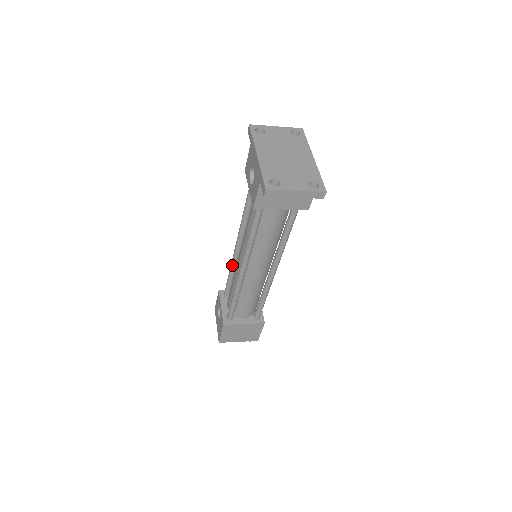
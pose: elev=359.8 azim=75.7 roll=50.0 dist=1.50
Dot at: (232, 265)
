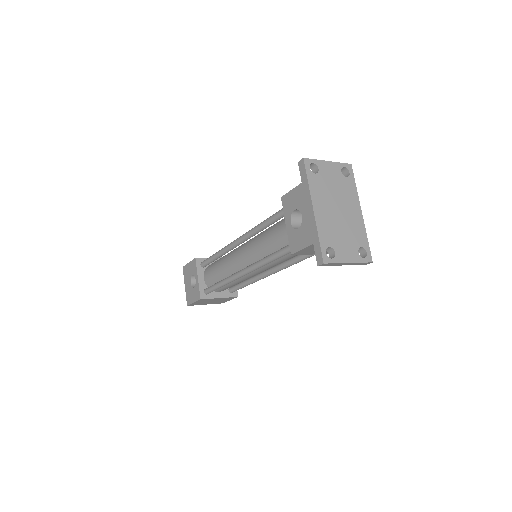
Dot at: (224, 252)
